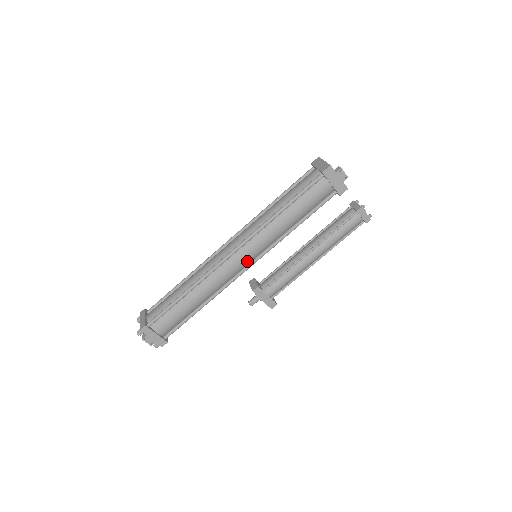
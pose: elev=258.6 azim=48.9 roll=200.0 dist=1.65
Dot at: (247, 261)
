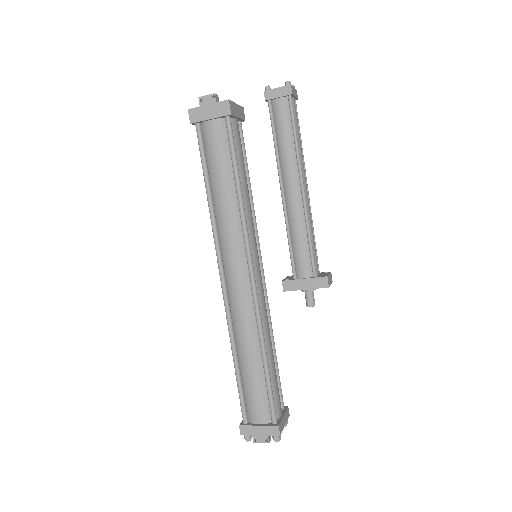
Dot at: (243, 271)
